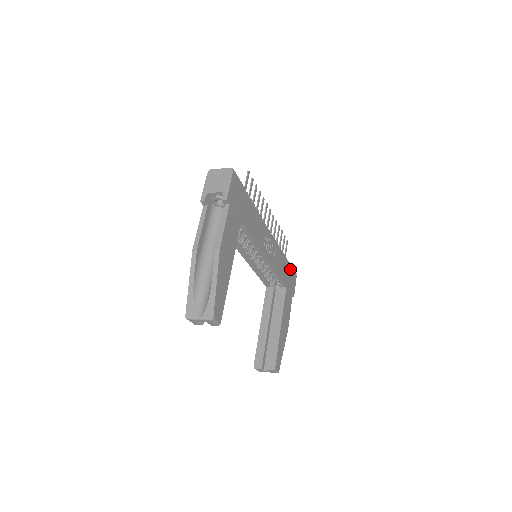
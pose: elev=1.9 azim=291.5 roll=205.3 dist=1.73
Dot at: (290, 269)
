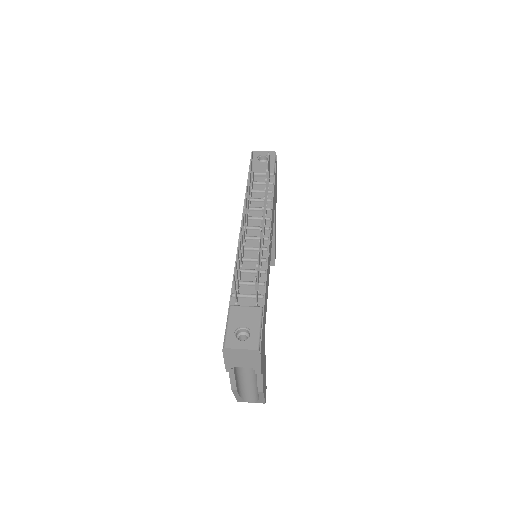
Dot at: (275, 177)
